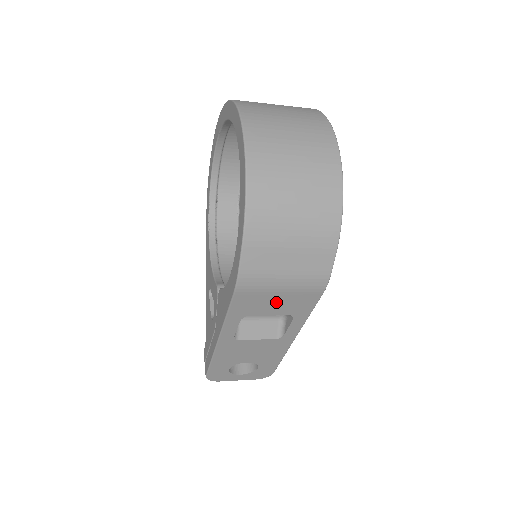
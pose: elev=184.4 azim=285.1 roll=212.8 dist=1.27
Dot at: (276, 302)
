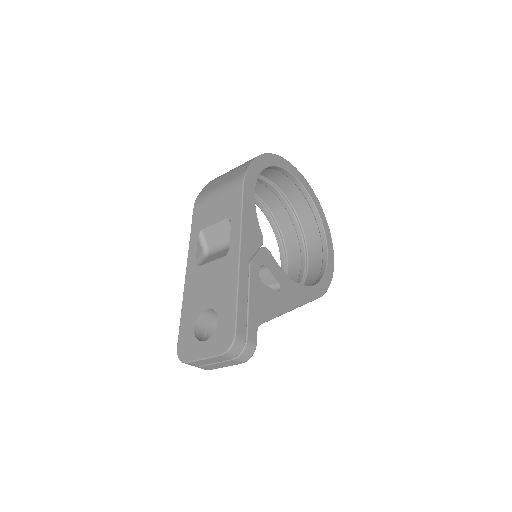
Dot at: (217, 207)
